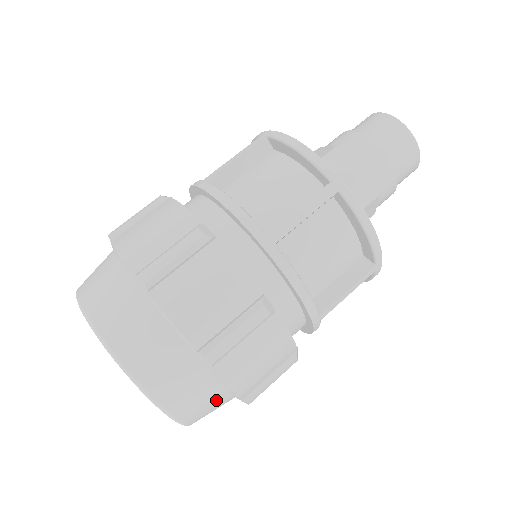
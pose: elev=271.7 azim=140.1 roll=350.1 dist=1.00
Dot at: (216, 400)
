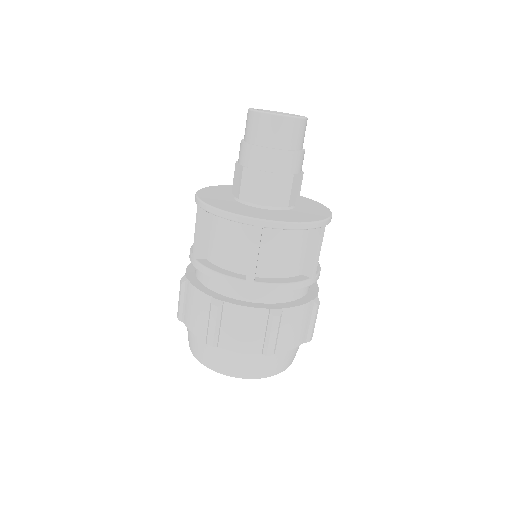
Dot at: (293, 351)
